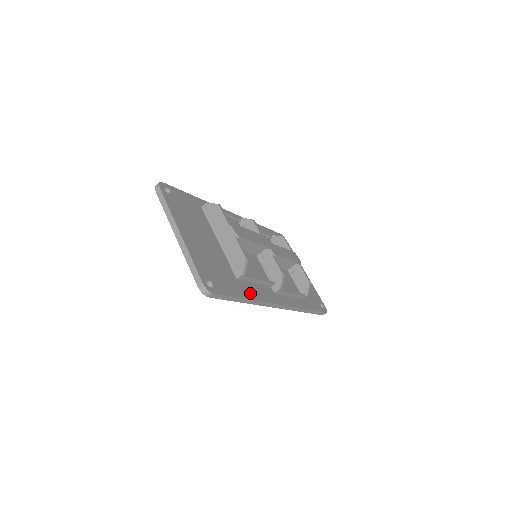
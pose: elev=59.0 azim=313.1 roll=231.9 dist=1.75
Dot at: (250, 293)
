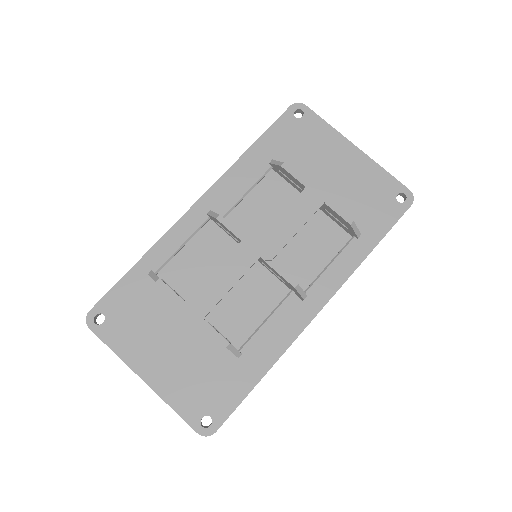
Dot at: (264, 359)
